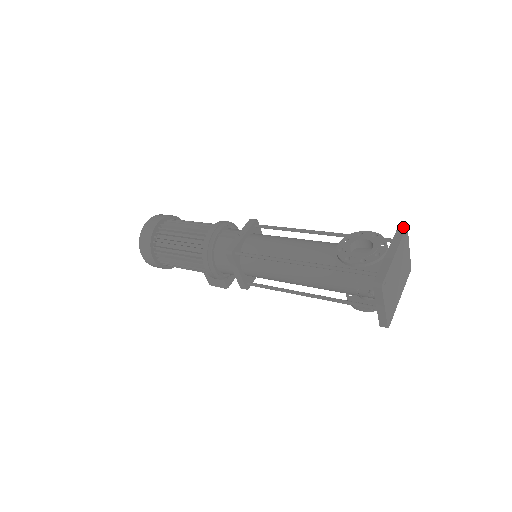
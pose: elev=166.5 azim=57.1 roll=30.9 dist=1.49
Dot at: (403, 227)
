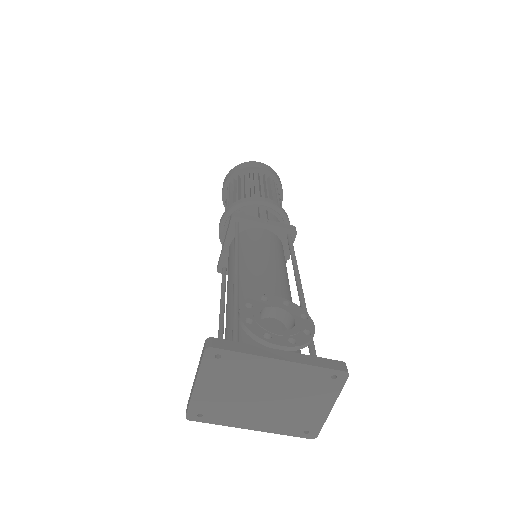
Dot at: (343, 367)
